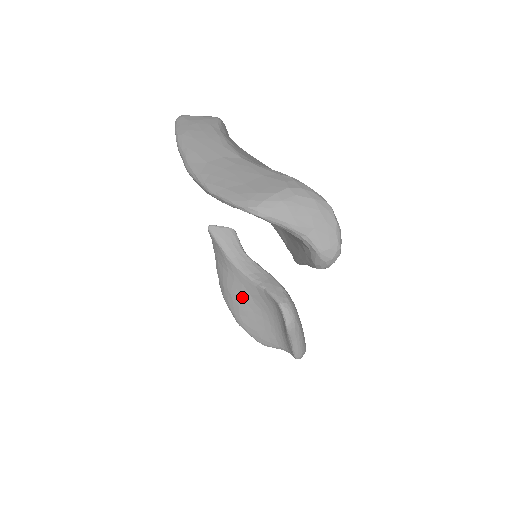
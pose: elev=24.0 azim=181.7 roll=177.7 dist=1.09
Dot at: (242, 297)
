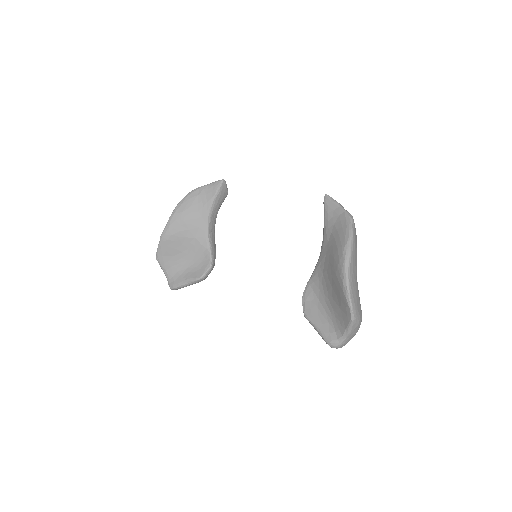
Dot at: (189, 231)
